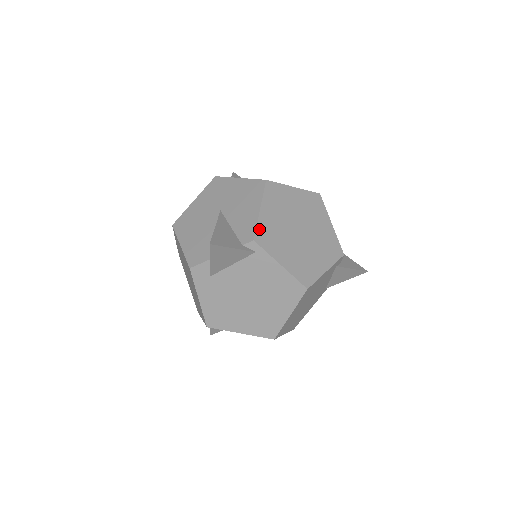
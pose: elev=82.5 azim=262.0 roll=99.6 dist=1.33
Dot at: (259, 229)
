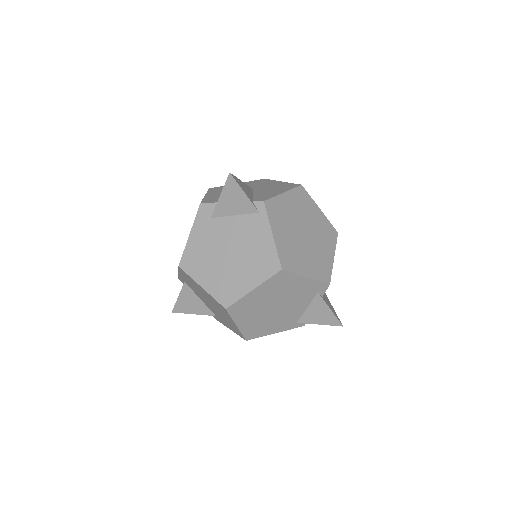
Dot at: (273, 200)
